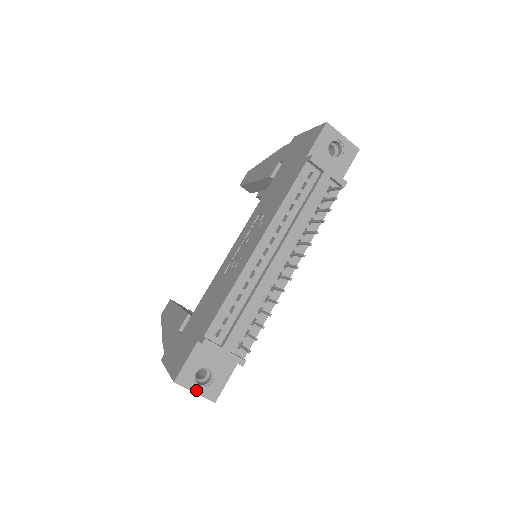
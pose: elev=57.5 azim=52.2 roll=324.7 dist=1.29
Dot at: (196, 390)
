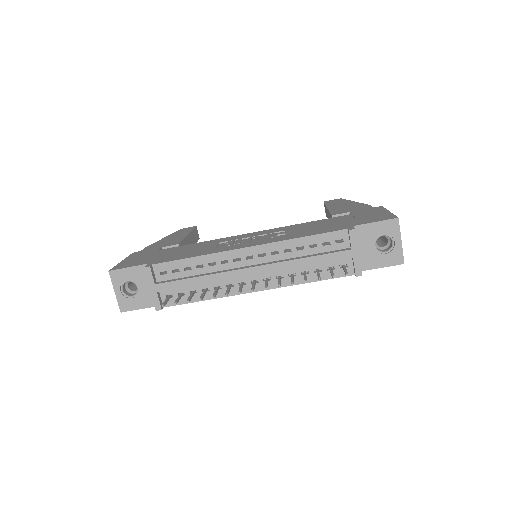
Dot at: (117, 291)
